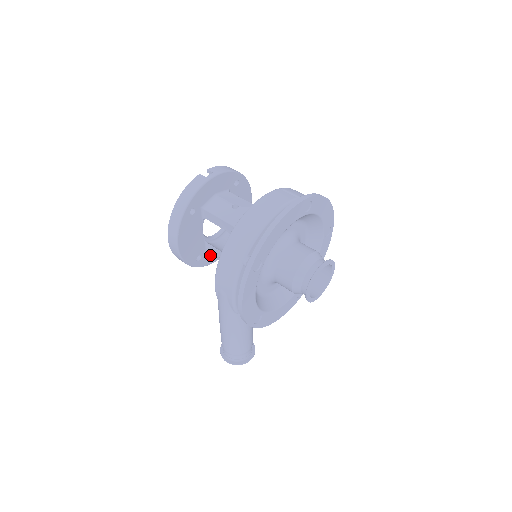
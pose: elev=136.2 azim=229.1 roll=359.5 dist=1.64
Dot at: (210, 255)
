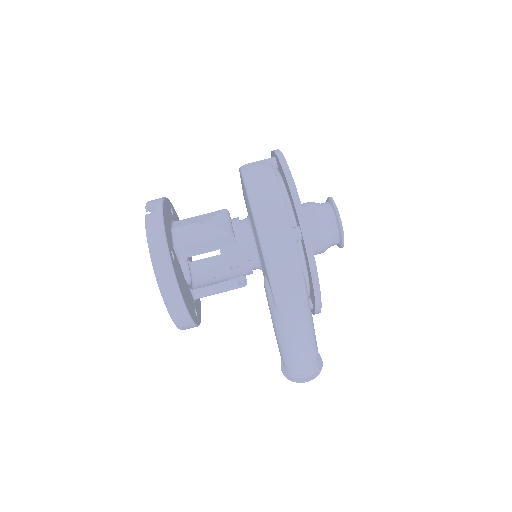
Dot at: (197, 306)
